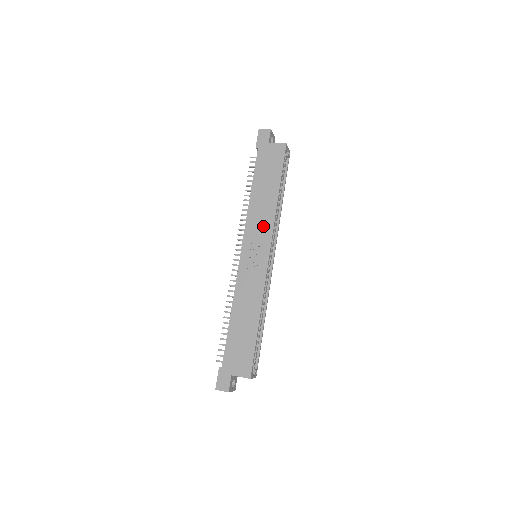
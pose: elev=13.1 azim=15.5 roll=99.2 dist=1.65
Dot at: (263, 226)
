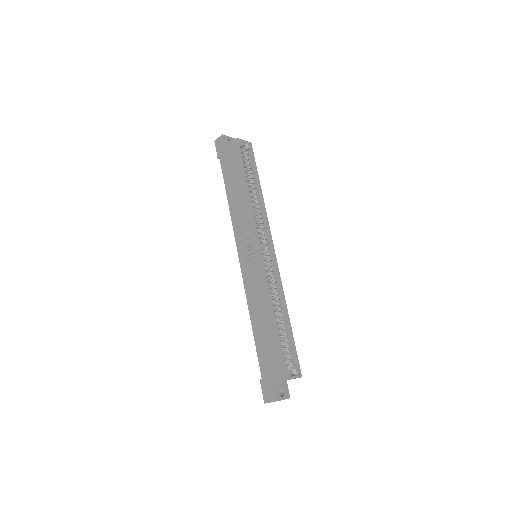
Dot at: (246, 225)
